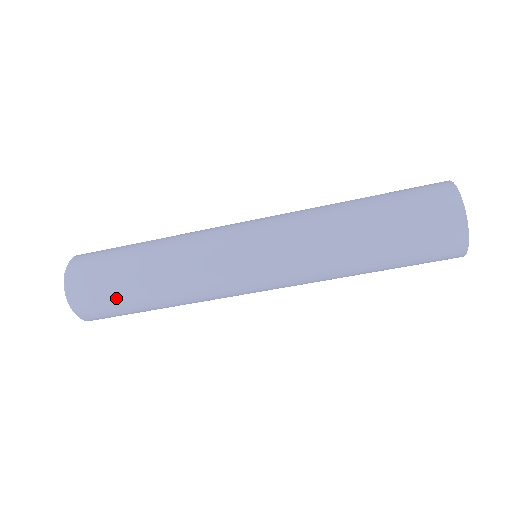
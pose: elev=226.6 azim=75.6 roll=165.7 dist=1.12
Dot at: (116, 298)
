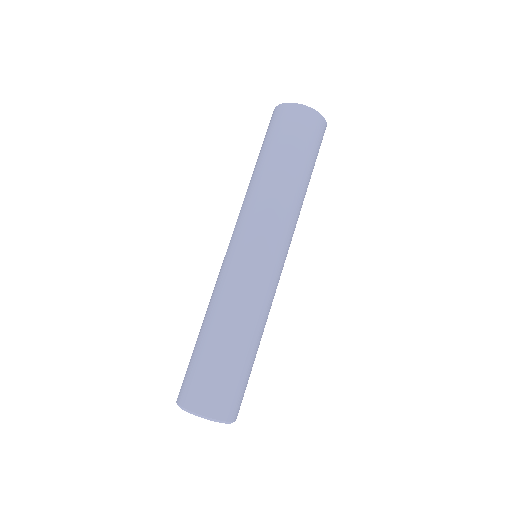
Dot at: (228, 373)
